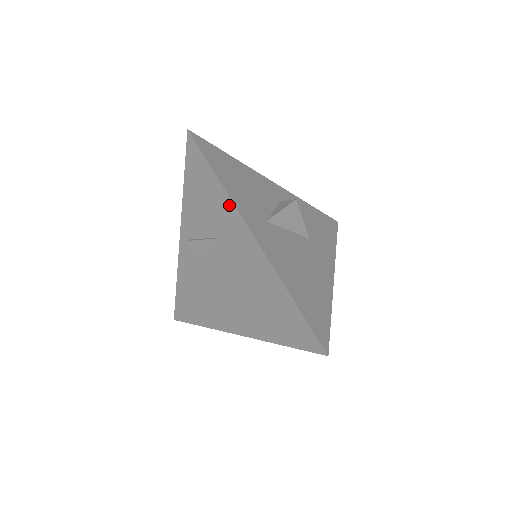
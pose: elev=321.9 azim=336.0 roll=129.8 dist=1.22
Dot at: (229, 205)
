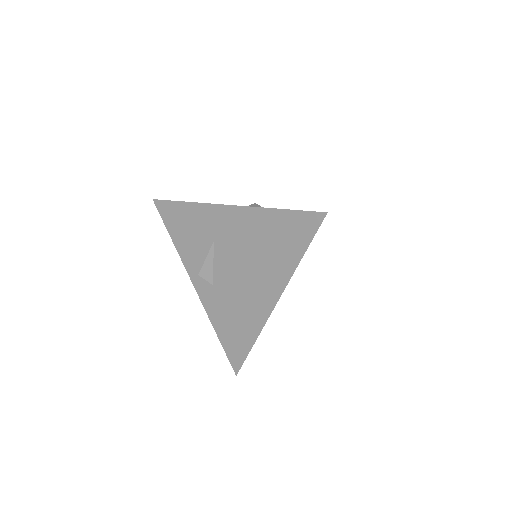
Dot at: (202, 208)
